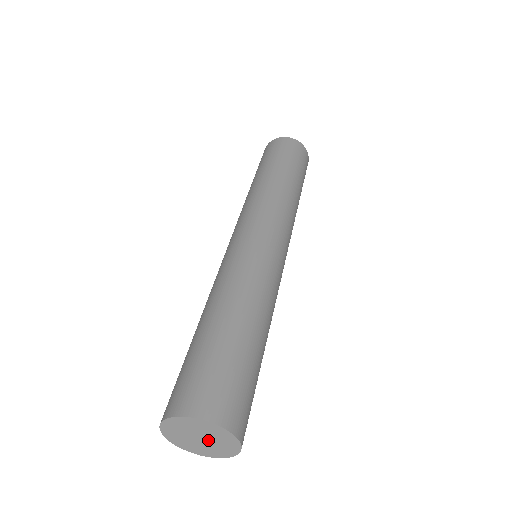
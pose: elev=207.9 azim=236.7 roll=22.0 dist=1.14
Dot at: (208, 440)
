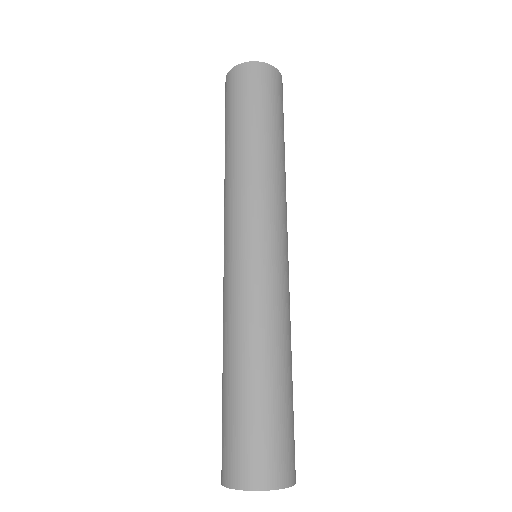
Dot at: occluded
